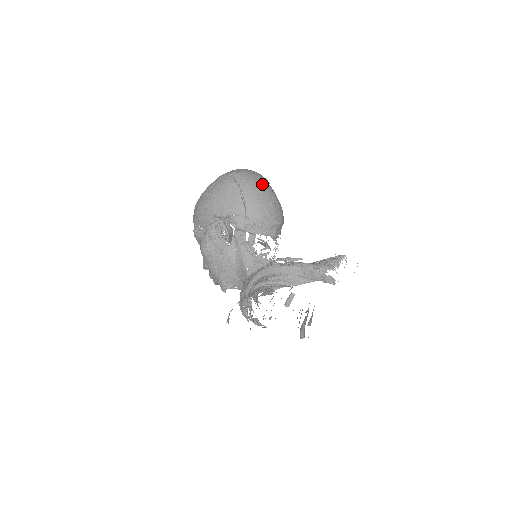
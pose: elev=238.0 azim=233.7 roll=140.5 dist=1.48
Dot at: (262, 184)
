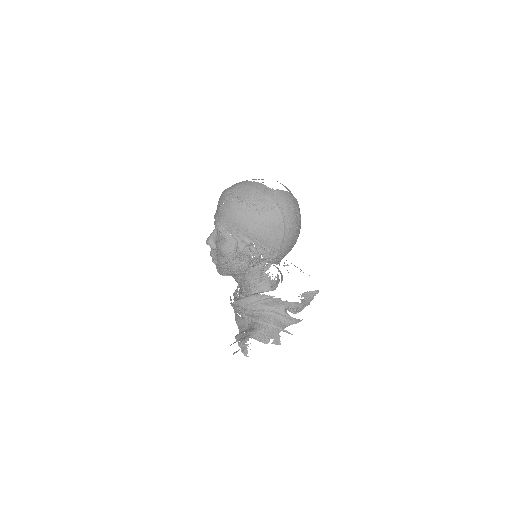
Dot at: (299, 225)
